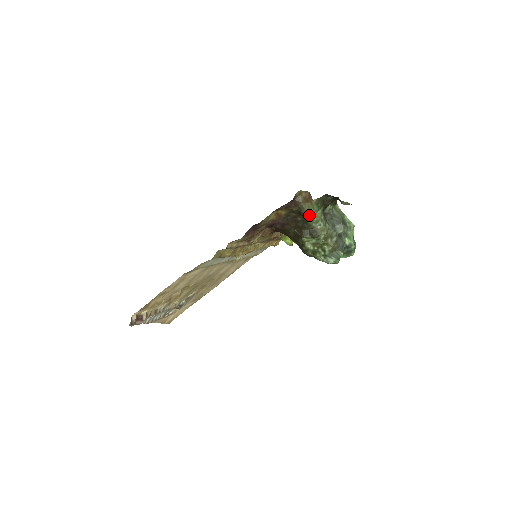
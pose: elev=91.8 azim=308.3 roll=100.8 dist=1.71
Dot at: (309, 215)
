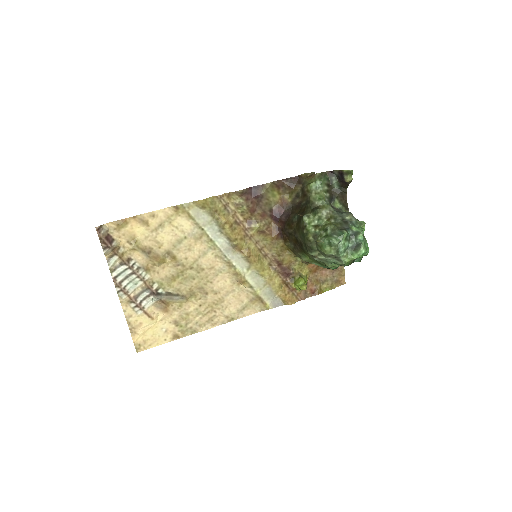
Dot at: (311, 187)
